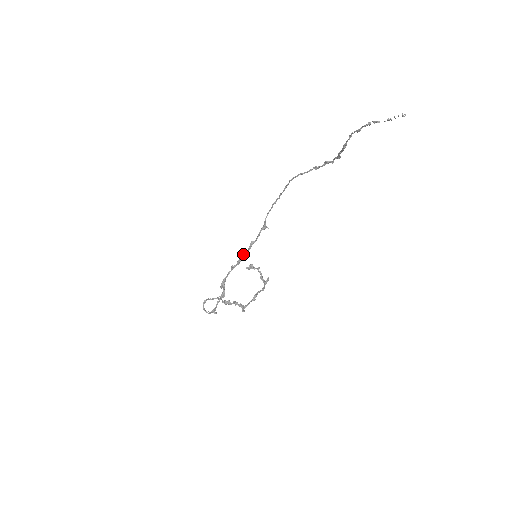
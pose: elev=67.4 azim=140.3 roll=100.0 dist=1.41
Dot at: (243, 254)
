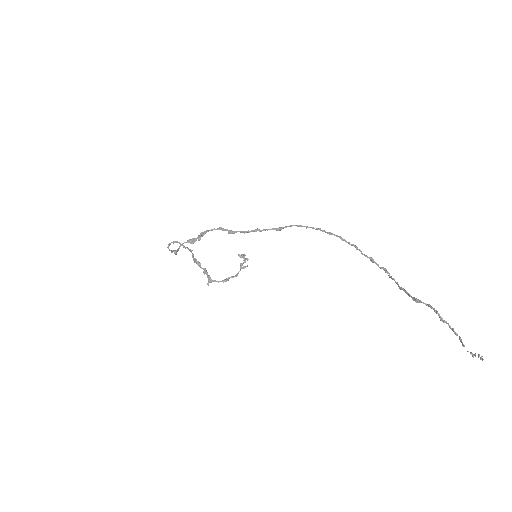
Dot at: (241, 231)
